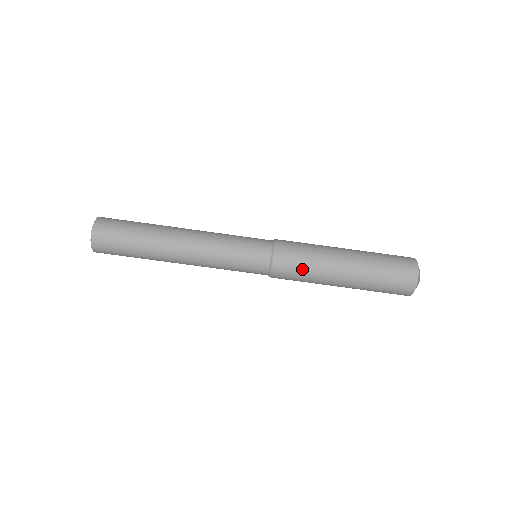
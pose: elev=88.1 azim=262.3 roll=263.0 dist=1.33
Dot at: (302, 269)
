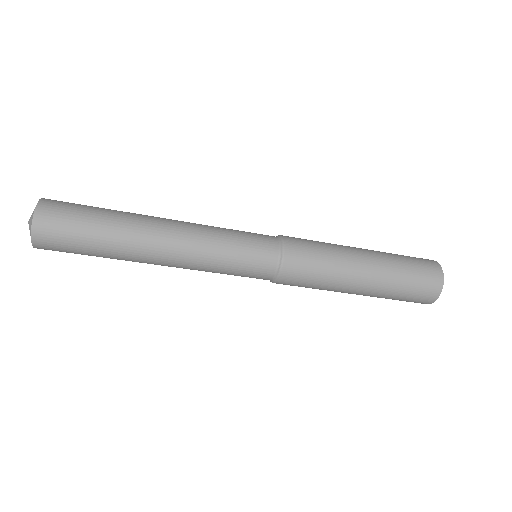
Dot at: (309, 287)
